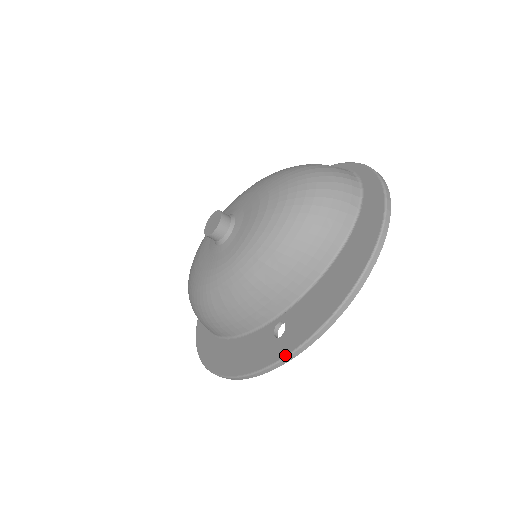
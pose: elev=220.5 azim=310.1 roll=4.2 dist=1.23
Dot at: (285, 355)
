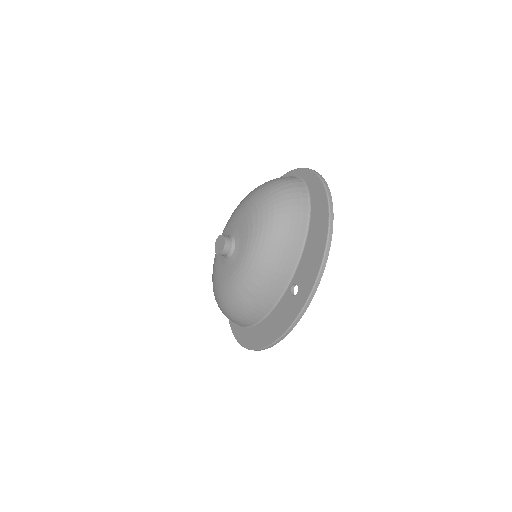
Dot at: (306, 300)
